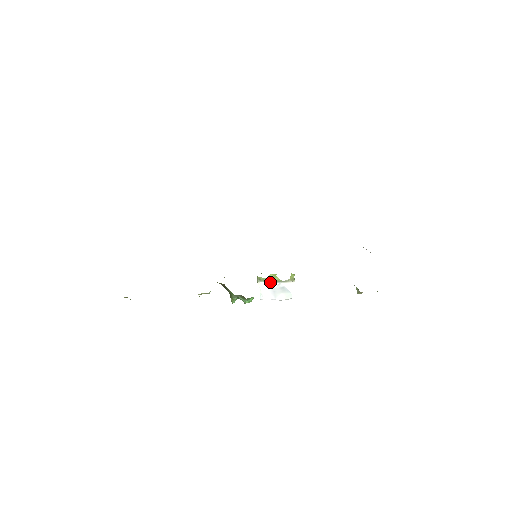
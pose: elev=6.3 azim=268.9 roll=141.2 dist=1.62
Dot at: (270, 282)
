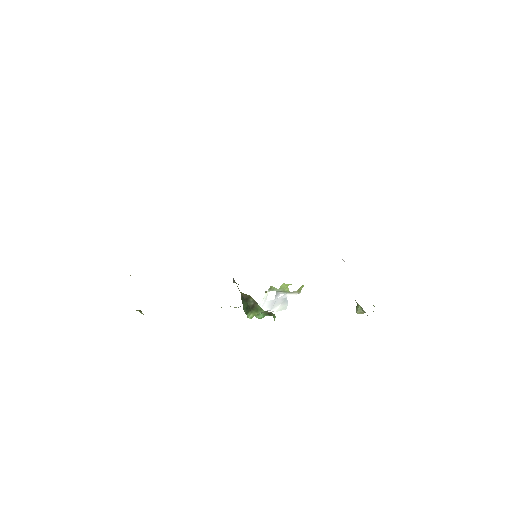
Dot at: (277, 292)
